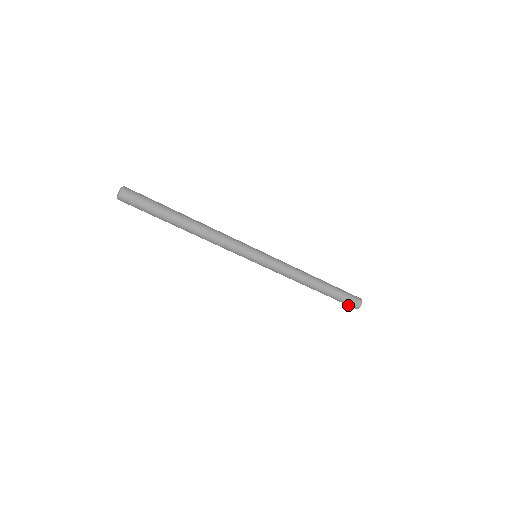
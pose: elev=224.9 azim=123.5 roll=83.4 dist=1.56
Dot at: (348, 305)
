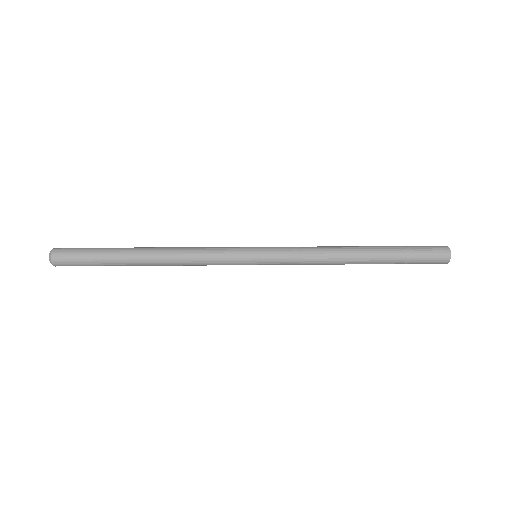
Dot at: occluded
